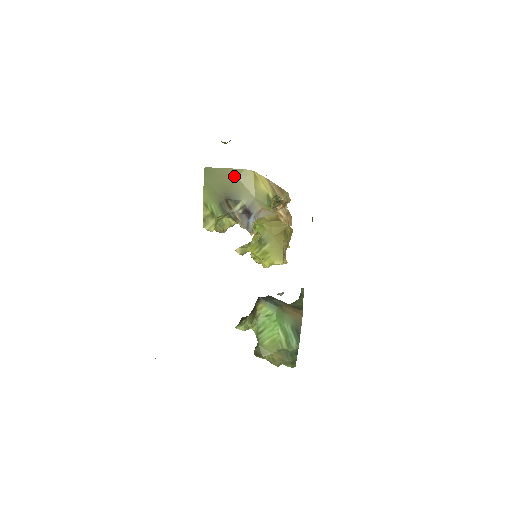
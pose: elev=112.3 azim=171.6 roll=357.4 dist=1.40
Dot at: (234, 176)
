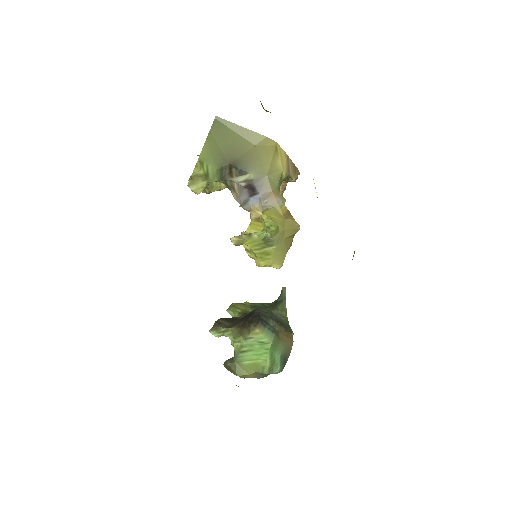
Dot at: (251, 141)
